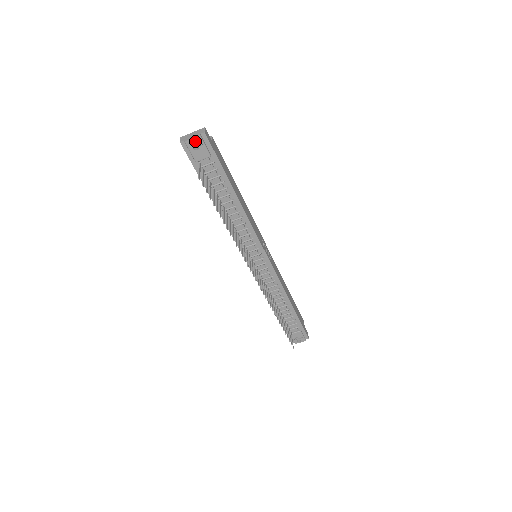
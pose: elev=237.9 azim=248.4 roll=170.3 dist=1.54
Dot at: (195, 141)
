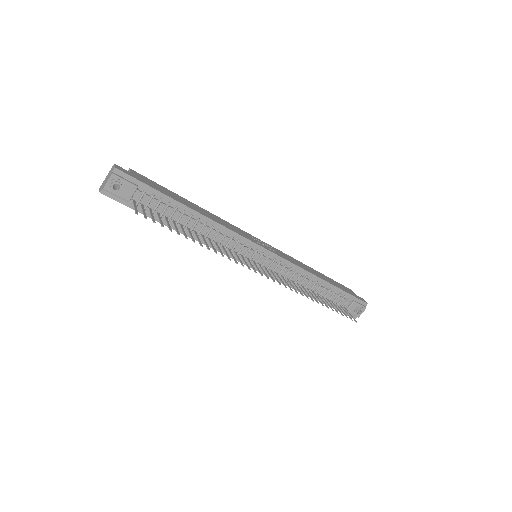
Dot at: (112, 182)
